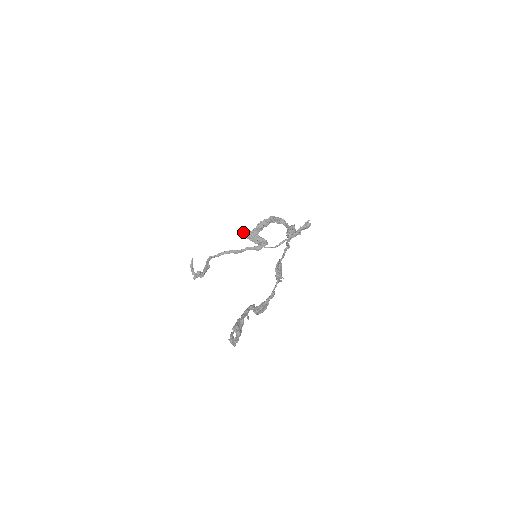
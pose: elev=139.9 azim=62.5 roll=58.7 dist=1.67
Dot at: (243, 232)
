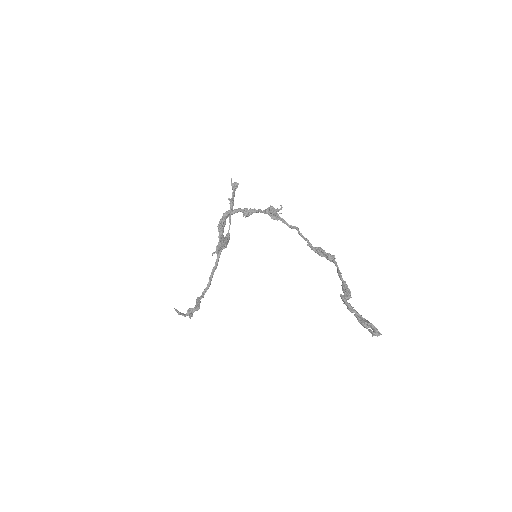
Dot at: occluded
